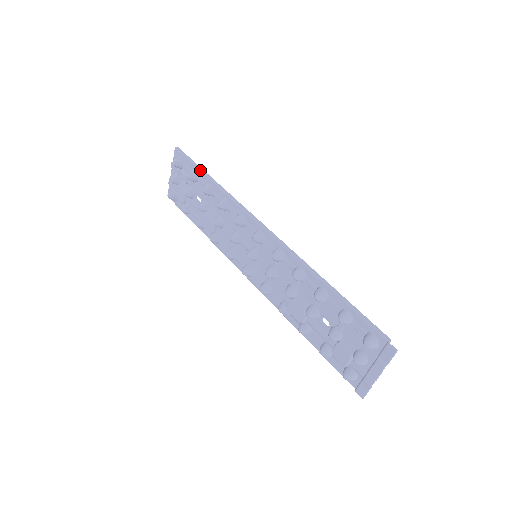
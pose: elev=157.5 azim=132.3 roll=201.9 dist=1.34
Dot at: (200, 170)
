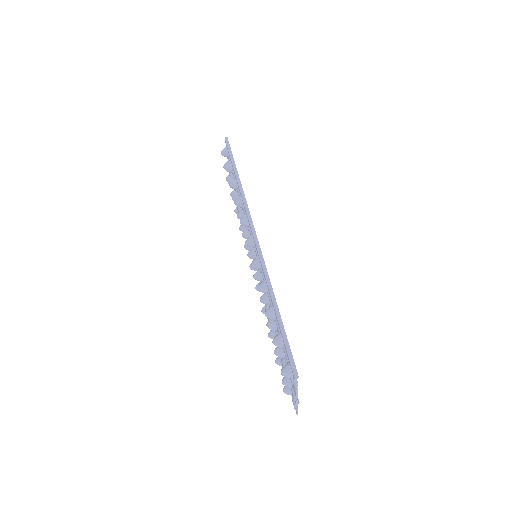
Dot at: (232, 165)
